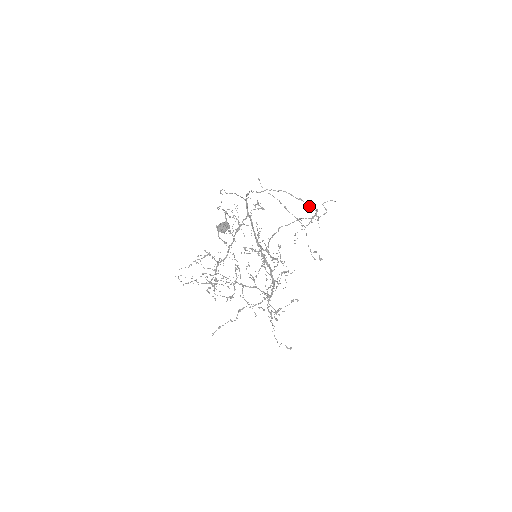
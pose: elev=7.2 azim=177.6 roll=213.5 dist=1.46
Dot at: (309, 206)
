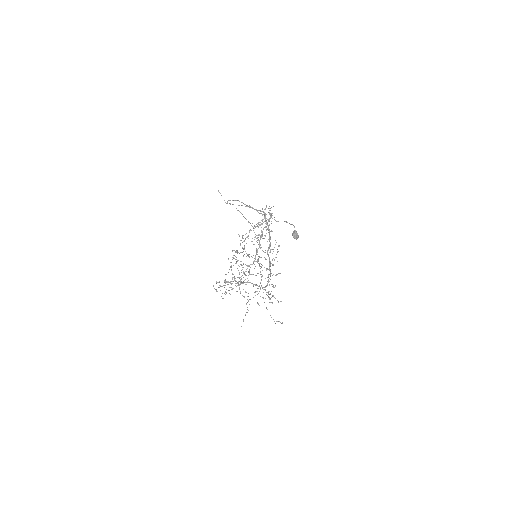
Dot at: (257, 211)
